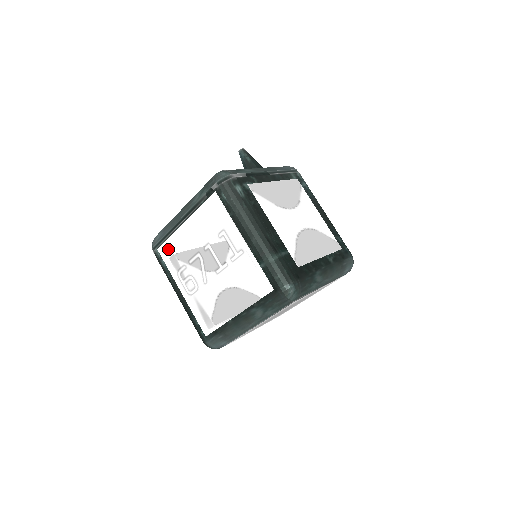
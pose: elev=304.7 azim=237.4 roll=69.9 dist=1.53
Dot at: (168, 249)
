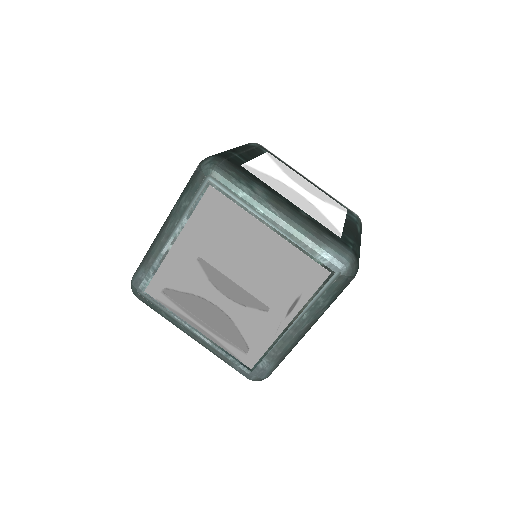
Dot at: occluded
